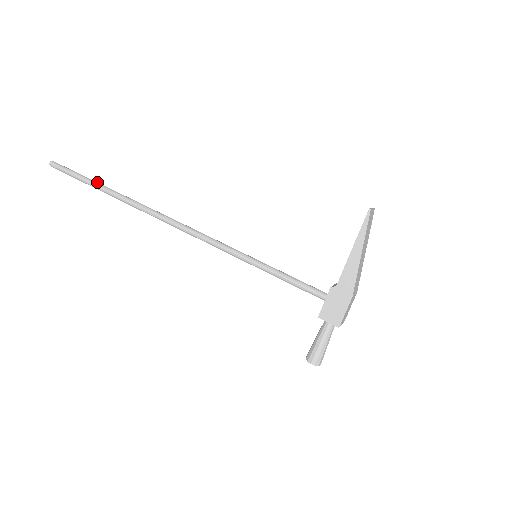
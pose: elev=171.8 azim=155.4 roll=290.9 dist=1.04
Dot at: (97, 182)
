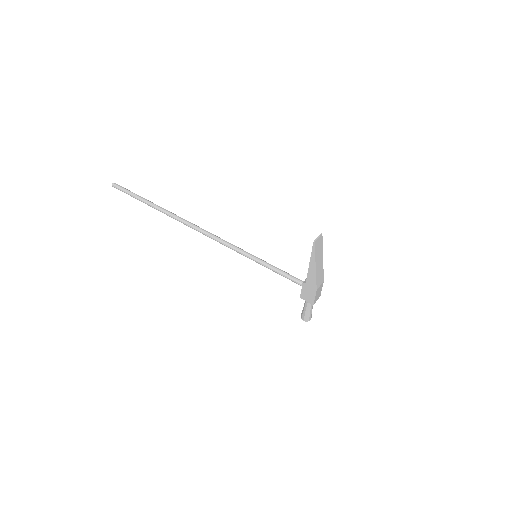
Dot at: (146, 199)
